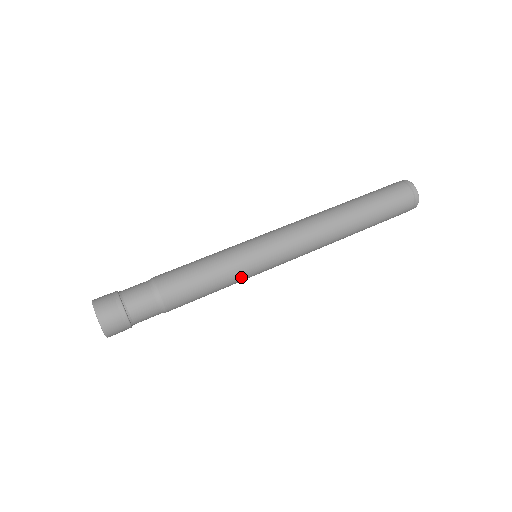
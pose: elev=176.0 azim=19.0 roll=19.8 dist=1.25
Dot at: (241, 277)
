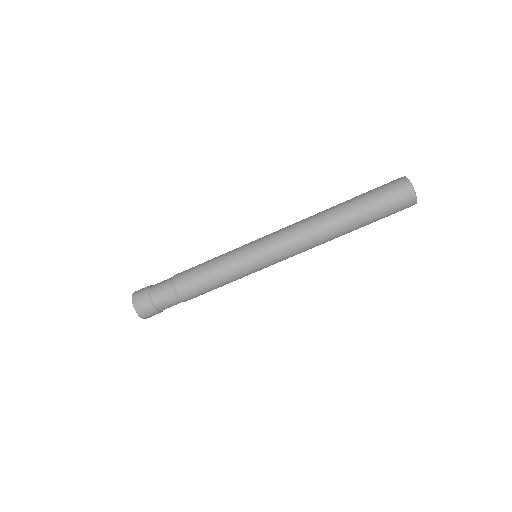
Dot at: (235, 266)
